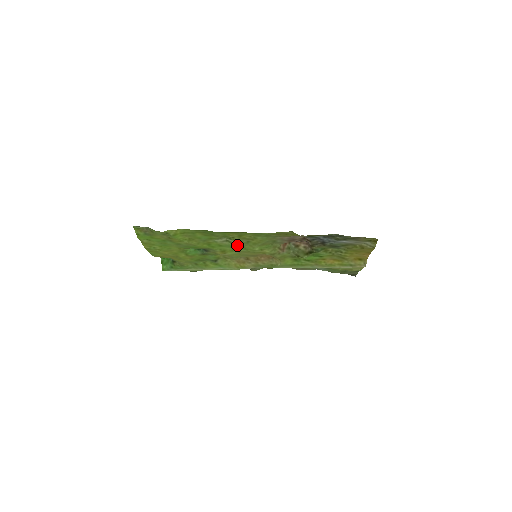
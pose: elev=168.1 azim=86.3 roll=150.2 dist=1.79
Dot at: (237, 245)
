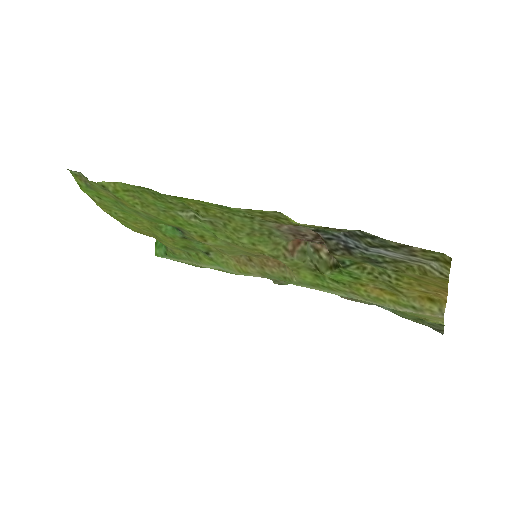
Dot at: (214, 228)
